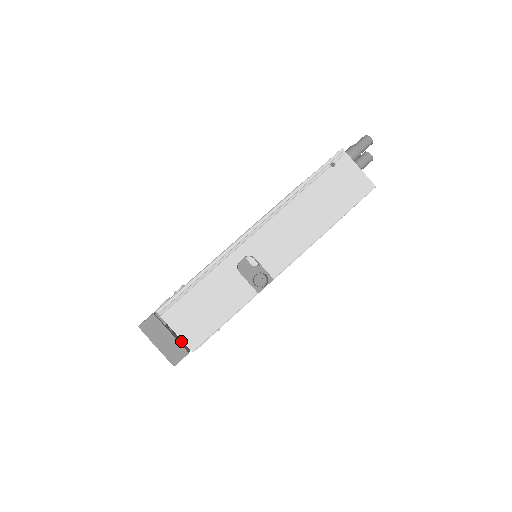
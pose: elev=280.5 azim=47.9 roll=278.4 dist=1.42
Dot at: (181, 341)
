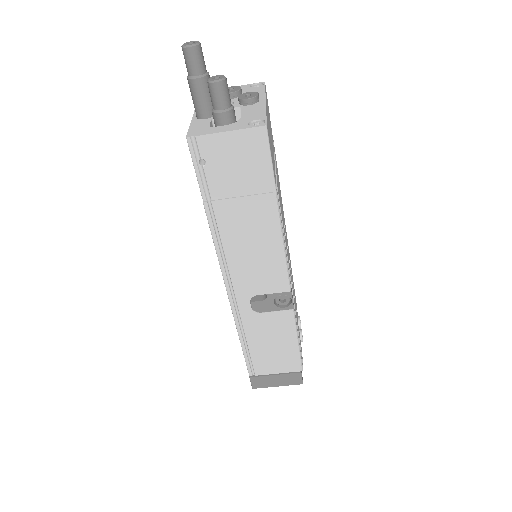
Dot at: occluded
